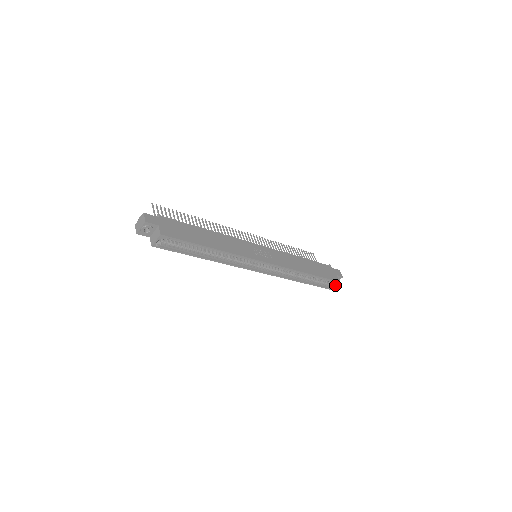
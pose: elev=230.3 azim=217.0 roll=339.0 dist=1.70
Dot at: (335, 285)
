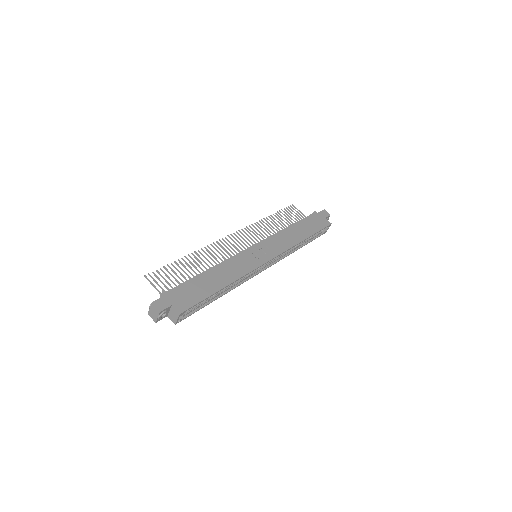
Dot at: (328, 228)
